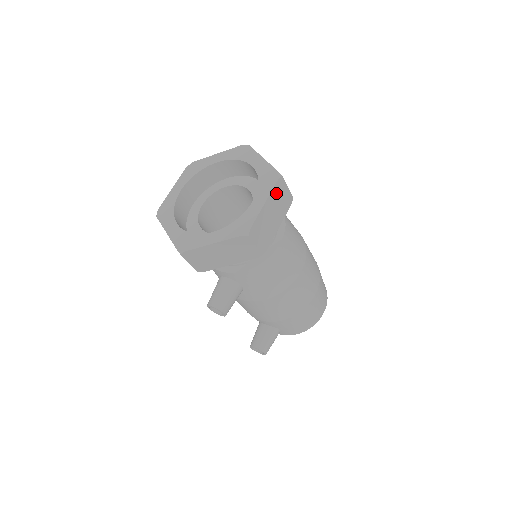
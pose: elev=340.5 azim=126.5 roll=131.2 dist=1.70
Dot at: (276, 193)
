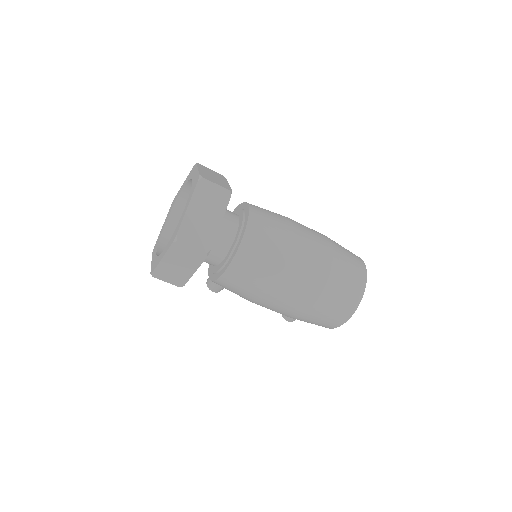
Dot at: (175, 252)
